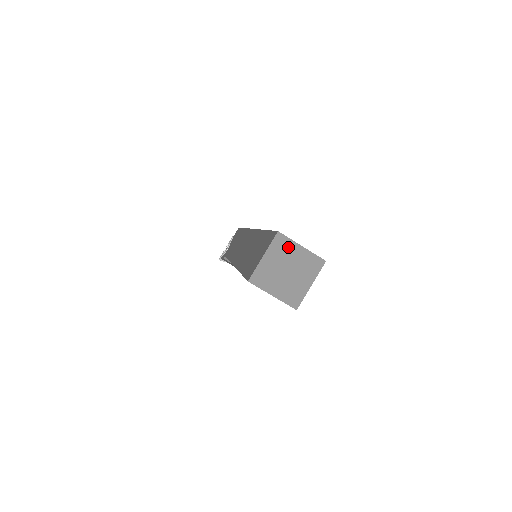
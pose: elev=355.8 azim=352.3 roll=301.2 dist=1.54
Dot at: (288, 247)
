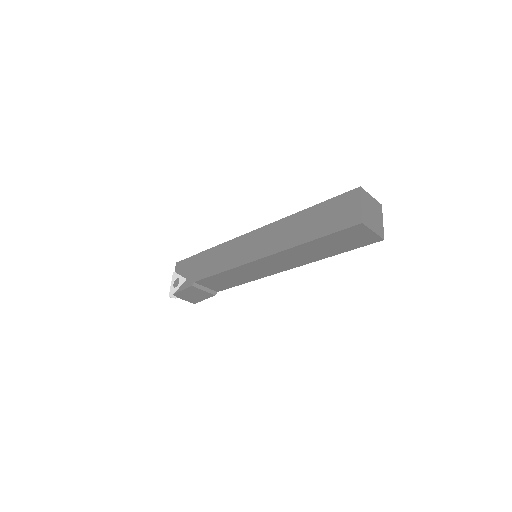
Dot at: (367, 197)
